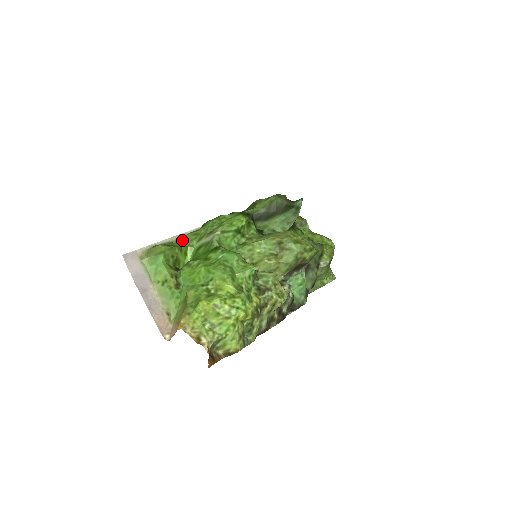
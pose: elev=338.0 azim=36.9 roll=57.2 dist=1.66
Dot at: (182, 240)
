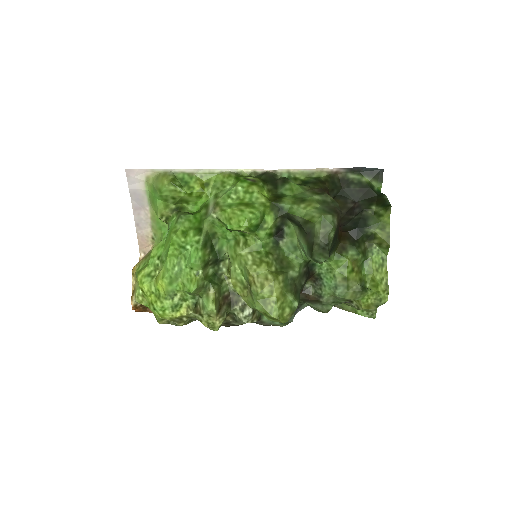
Dot at: (210, 177)
